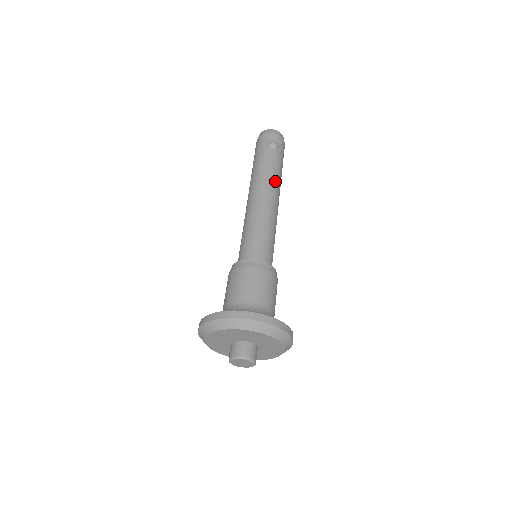
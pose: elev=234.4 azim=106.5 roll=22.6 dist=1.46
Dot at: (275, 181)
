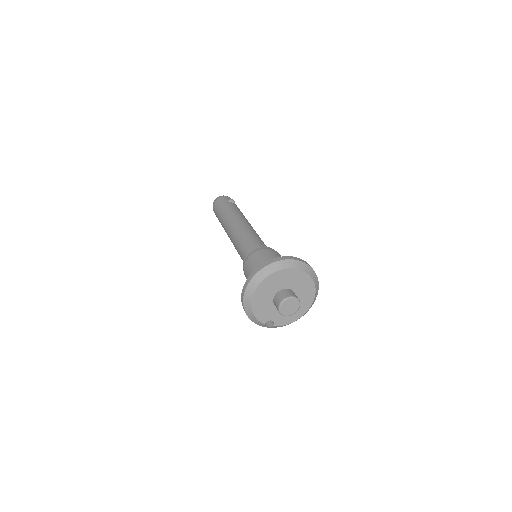
Dot at: occluded
